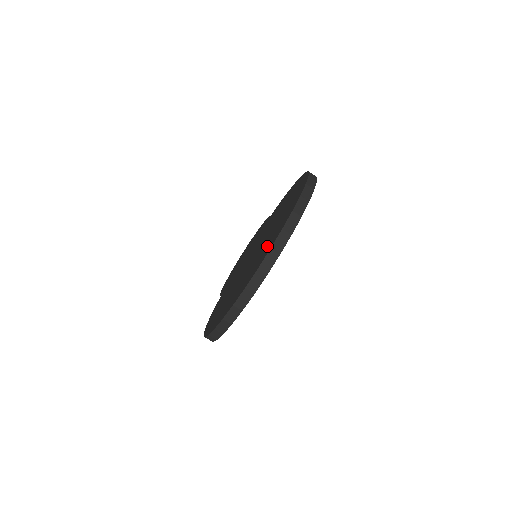
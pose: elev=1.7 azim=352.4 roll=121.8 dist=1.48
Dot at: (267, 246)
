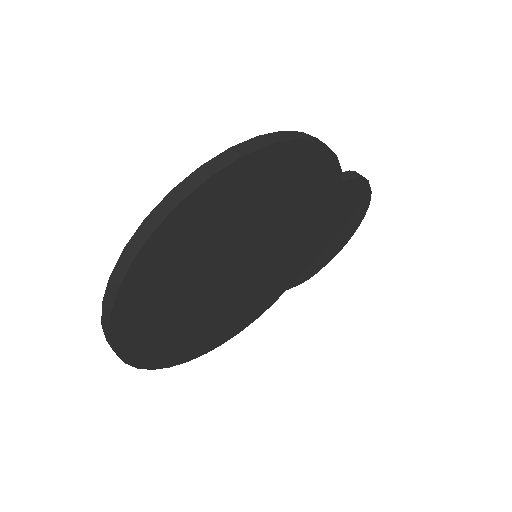
Dot at: occluded
